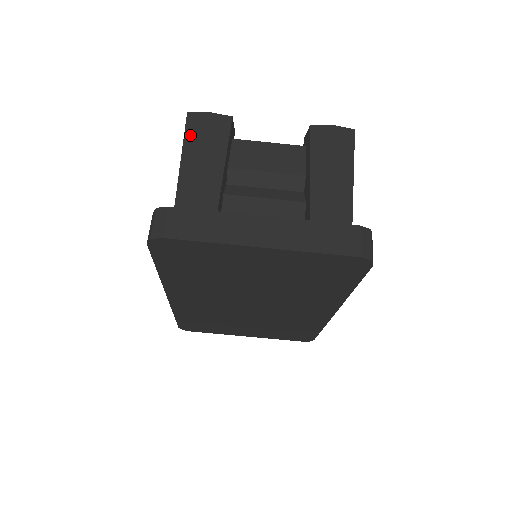
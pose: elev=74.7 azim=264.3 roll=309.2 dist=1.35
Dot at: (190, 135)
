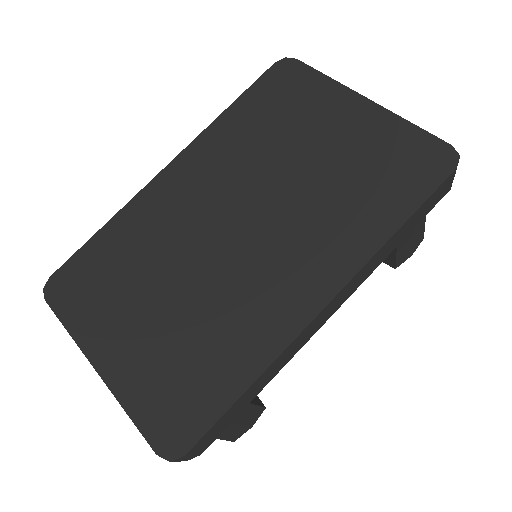
Dot at: occluded
